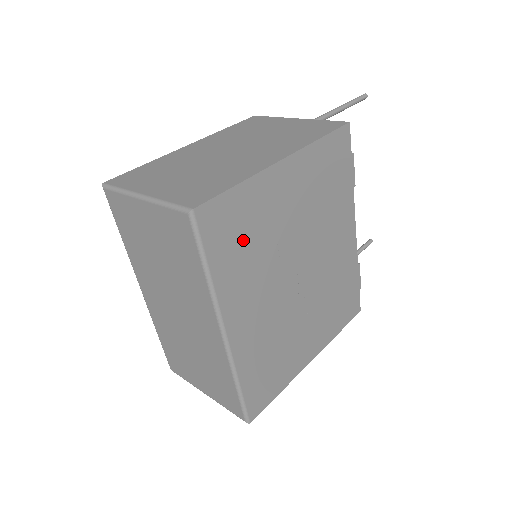
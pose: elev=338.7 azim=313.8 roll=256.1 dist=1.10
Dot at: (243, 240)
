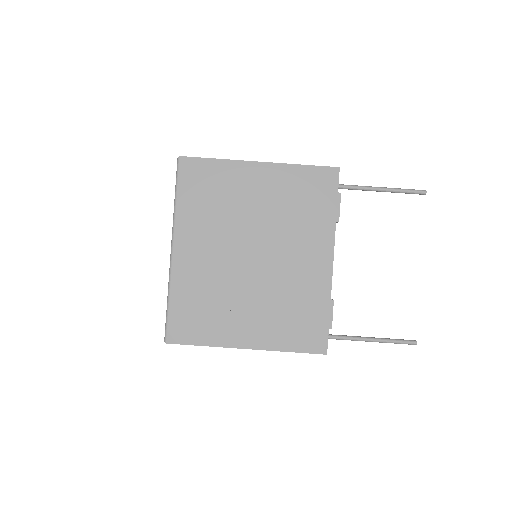
Dot at: (208, 195)
